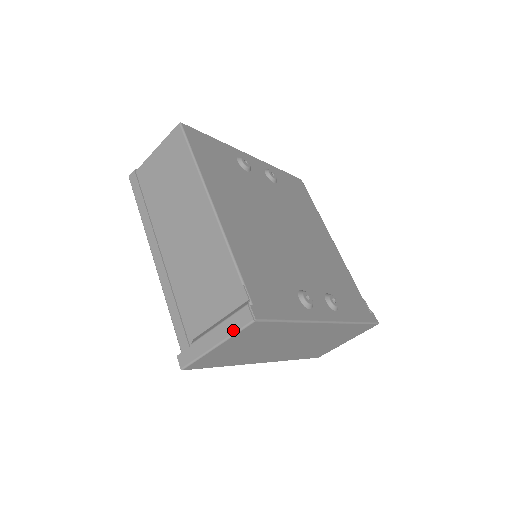
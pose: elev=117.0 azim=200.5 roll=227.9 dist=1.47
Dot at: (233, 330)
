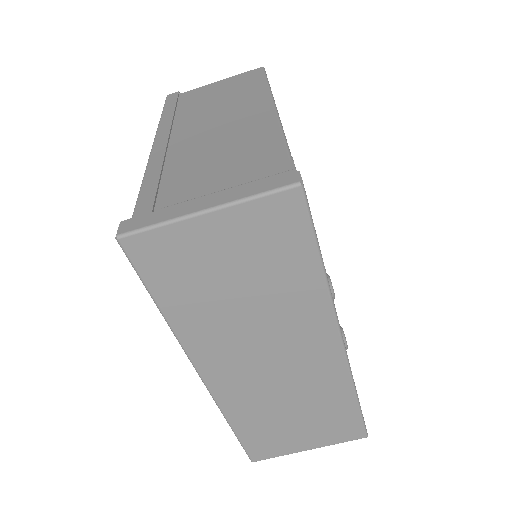
Dot at: (254, 192)
